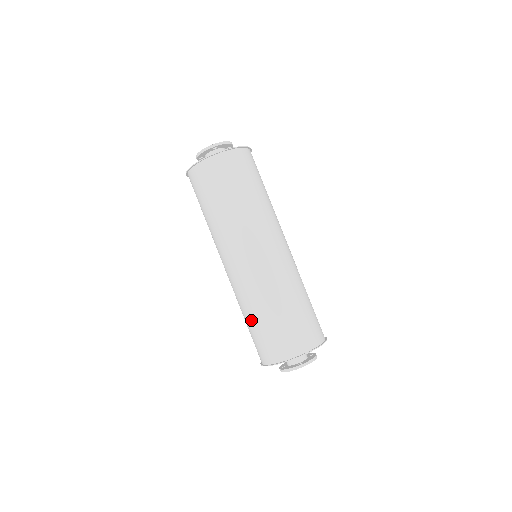
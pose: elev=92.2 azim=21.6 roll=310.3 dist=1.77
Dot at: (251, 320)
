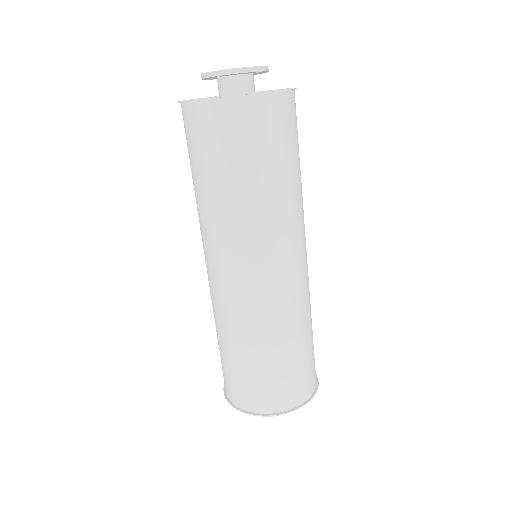
Dot at: (267, 355)
